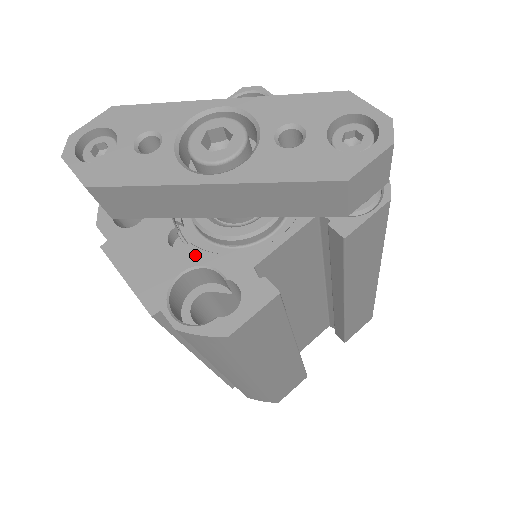
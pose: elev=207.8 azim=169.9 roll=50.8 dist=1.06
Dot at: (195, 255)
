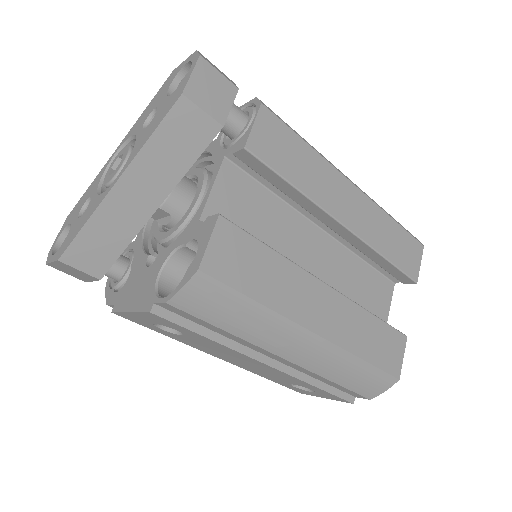
Dot at: (164, 254)
